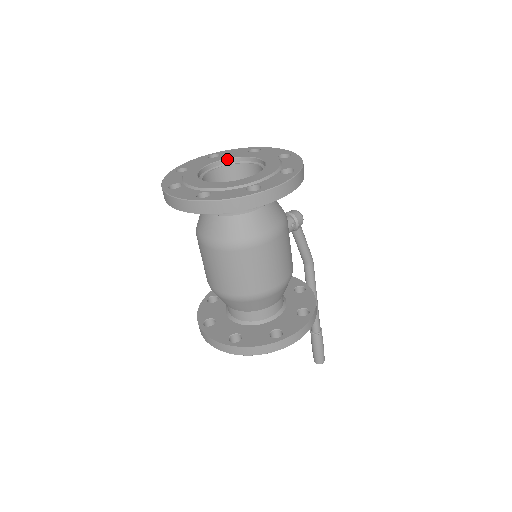
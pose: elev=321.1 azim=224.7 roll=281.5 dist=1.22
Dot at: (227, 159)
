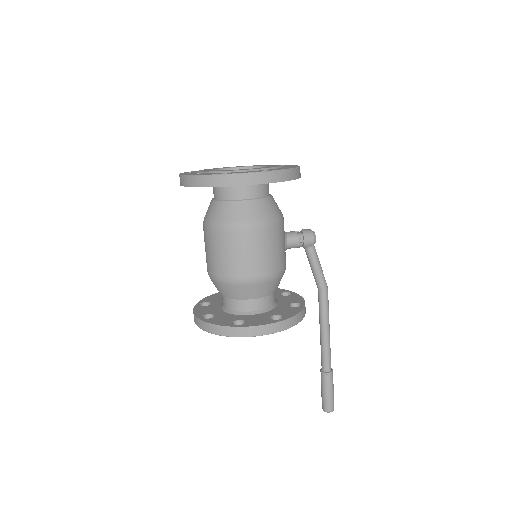
Dot at: (251, 166)
